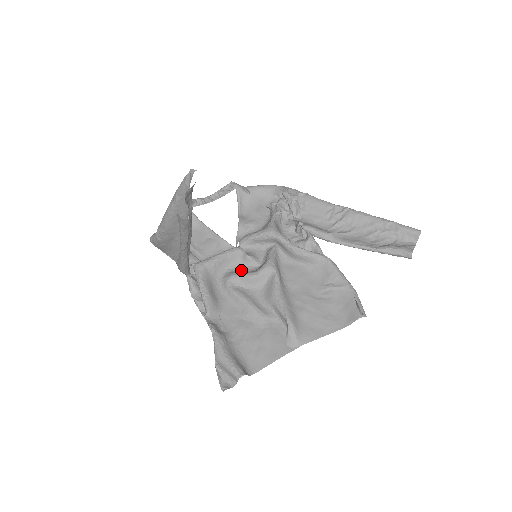
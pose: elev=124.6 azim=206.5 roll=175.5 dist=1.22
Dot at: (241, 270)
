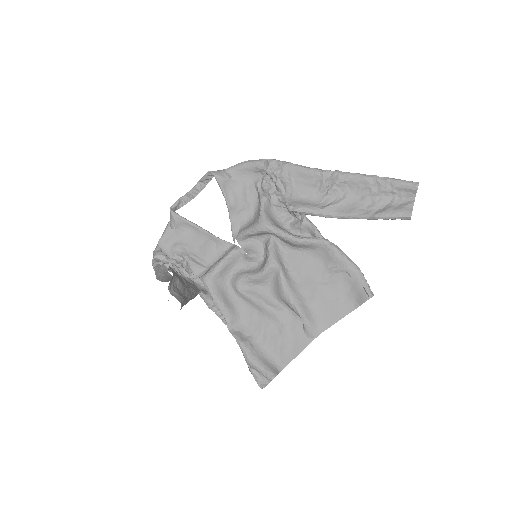
Dot at: (246, 269)
